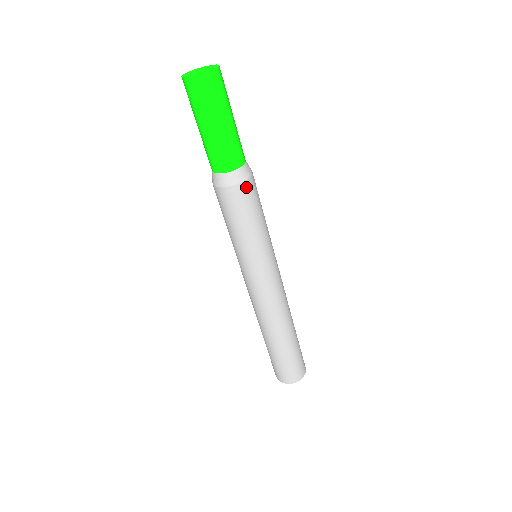
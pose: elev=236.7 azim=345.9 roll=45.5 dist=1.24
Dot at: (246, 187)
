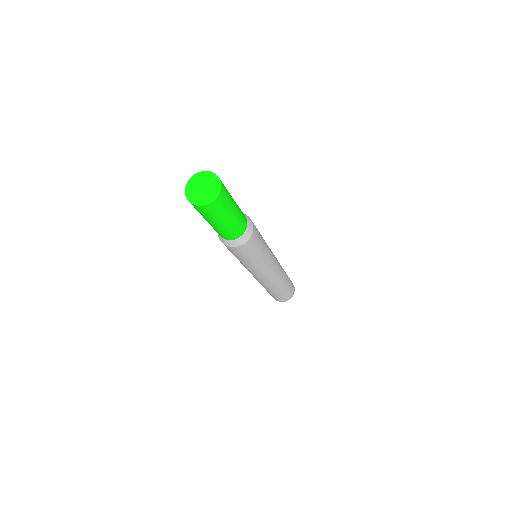
Dot at: (247, 244)
